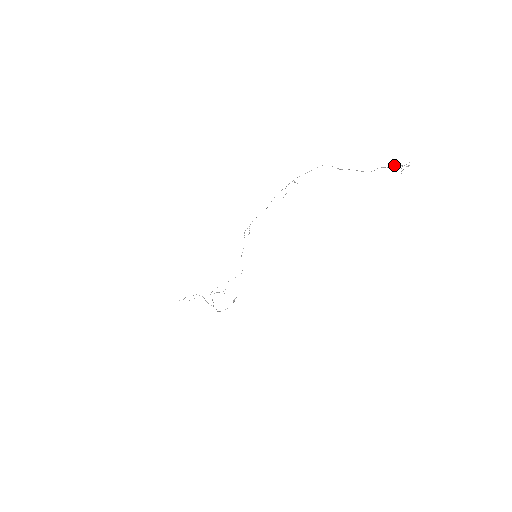
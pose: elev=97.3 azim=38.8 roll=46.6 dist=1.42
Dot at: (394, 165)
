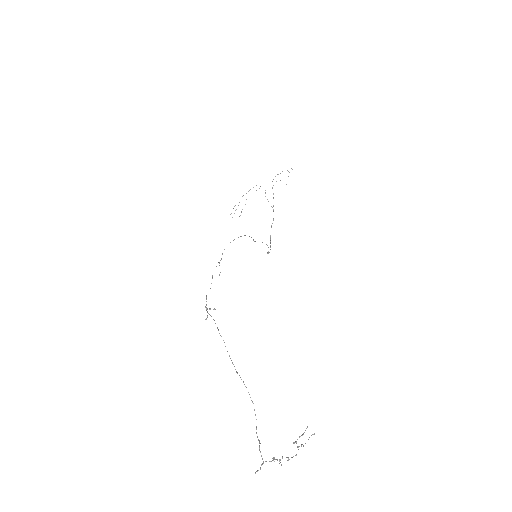
Dot at: (255, 473)
